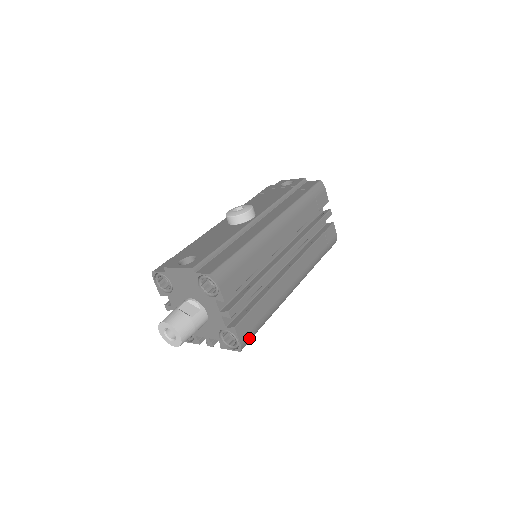
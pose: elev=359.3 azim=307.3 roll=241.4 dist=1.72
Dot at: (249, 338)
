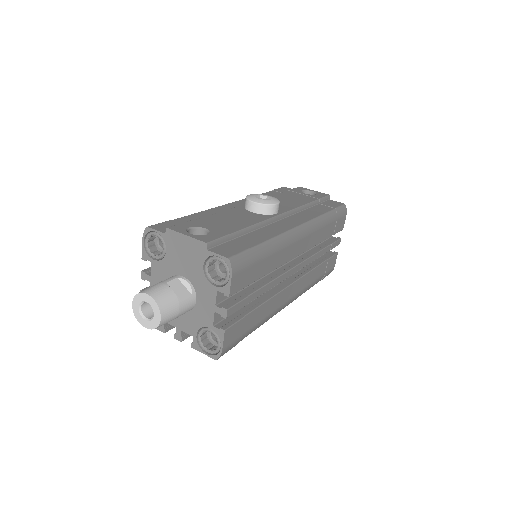
Dot at: (230, 347)
